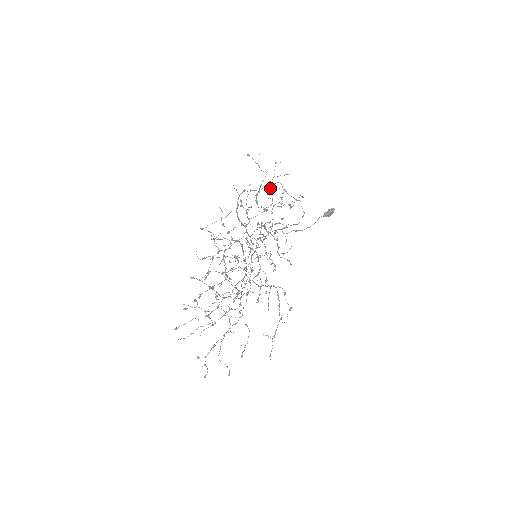
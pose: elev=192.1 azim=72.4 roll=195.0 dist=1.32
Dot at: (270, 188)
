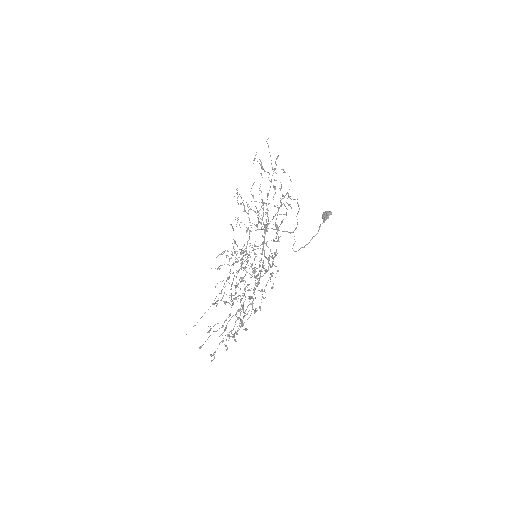
Dot at: occluded
